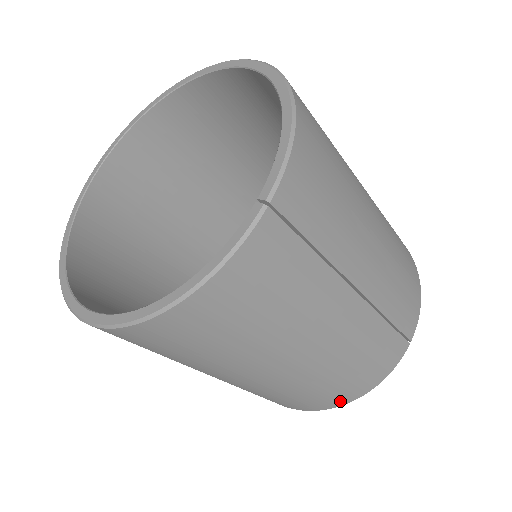
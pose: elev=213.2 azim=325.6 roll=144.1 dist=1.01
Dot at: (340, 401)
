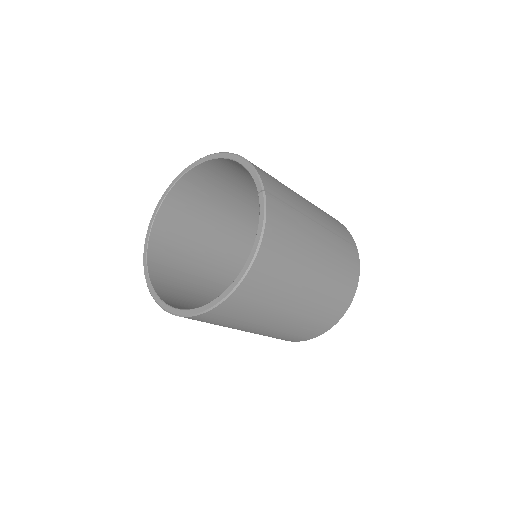
Dot at: (349, 298)
